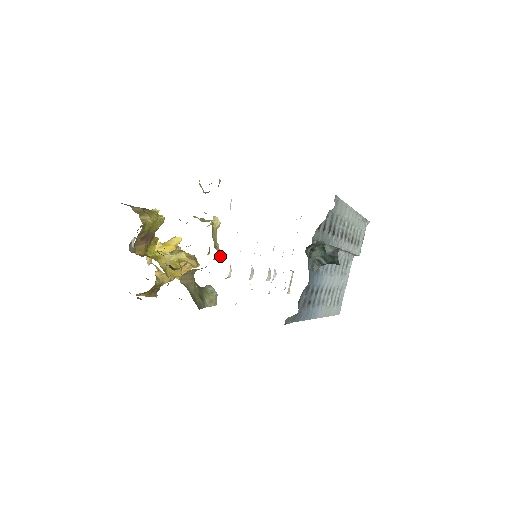
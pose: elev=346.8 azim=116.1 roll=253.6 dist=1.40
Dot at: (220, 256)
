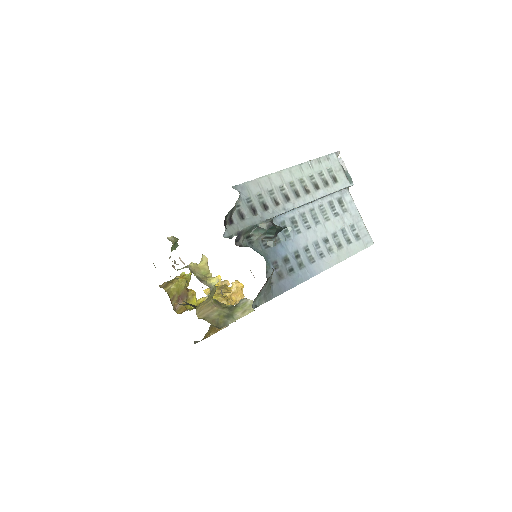
Dot at: (216, 281)
